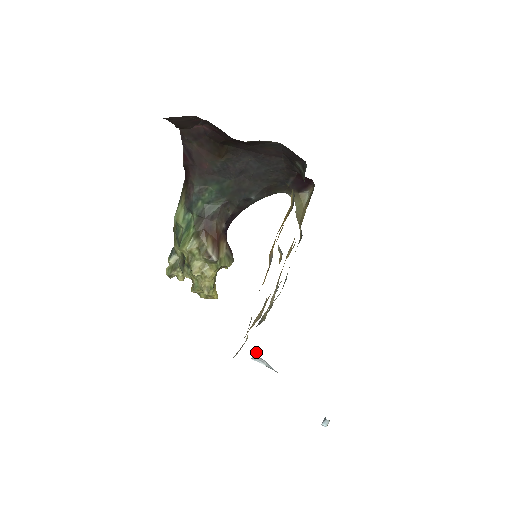
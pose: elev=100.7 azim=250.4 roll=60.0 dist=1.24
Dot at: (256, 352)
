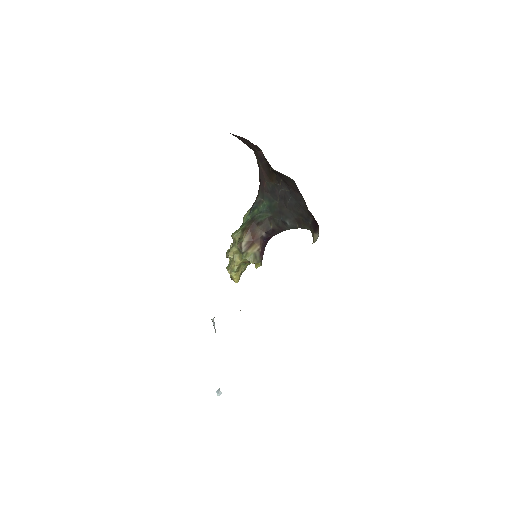
Dot at: occluded
